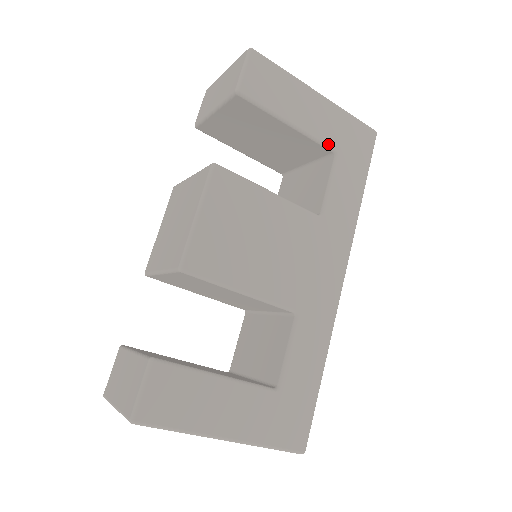
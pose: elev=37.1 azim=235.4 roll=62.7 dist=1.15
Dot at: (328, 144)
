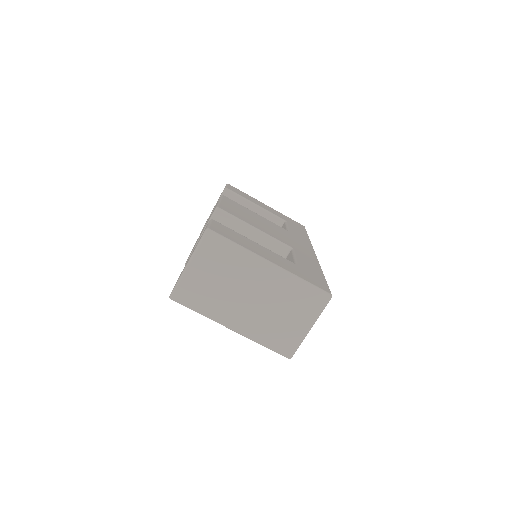
Dot at: (279, 217)
